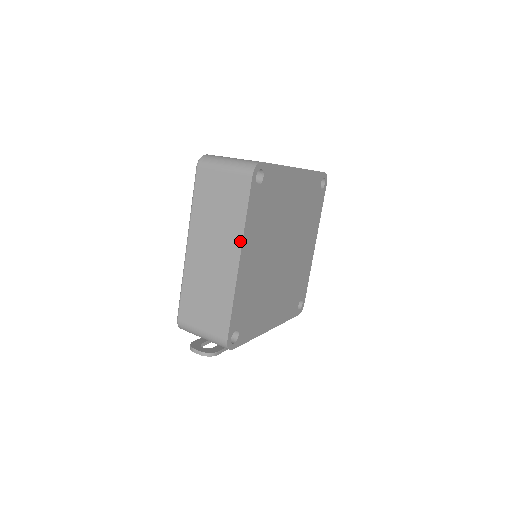
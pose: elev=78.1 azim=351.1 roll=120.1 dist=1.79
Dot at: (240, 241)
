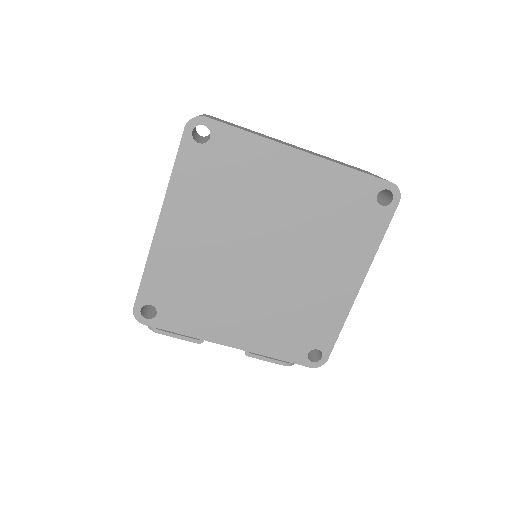
Dot at: (163, 201)
